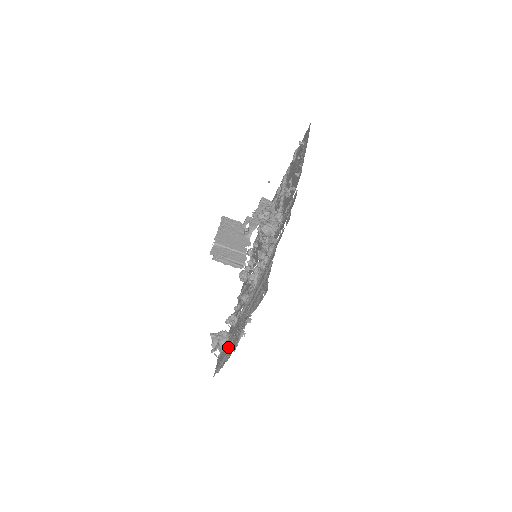
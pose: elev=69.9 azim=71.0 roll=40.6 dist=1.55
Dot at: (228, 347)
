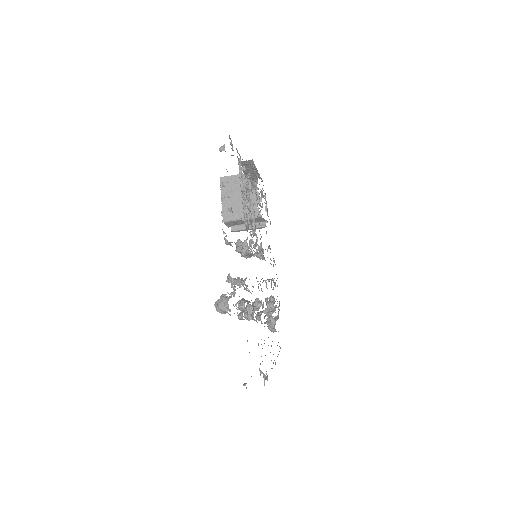
Dot at: occluded
